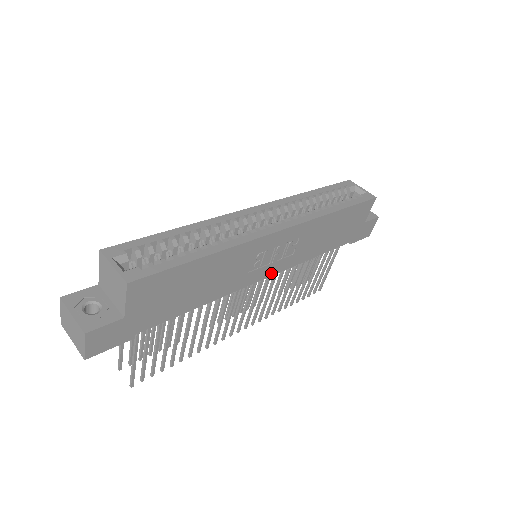
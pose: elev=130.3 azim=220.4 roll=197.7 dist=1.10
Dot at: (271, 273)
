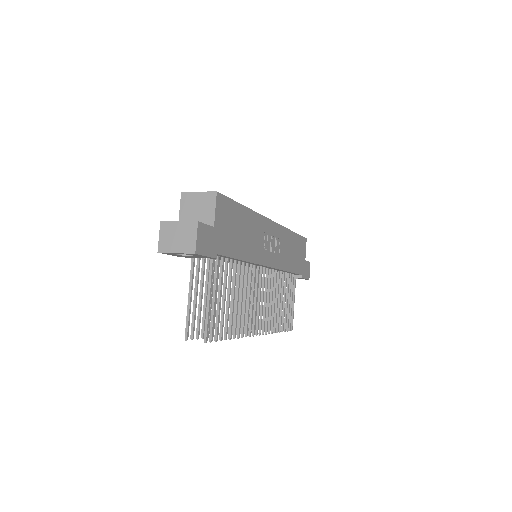
Dot at: (271, 264)
